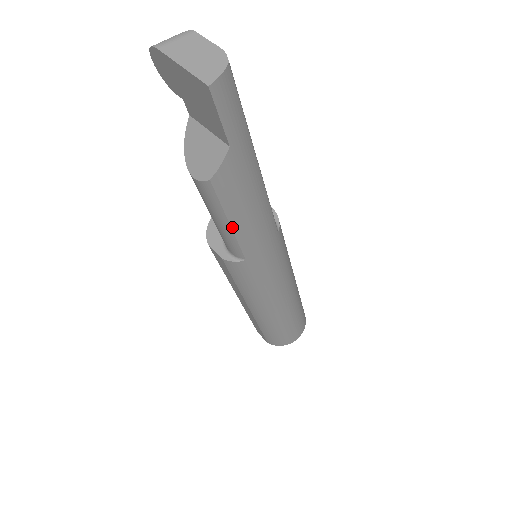
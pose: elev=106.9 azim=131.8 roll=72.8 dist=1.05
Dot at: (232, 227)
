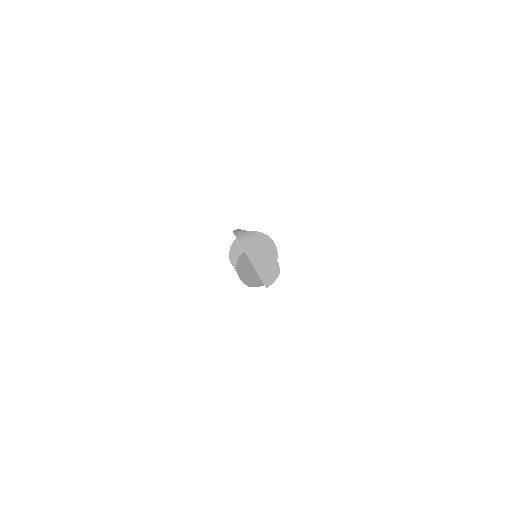
Dot at: occluded
